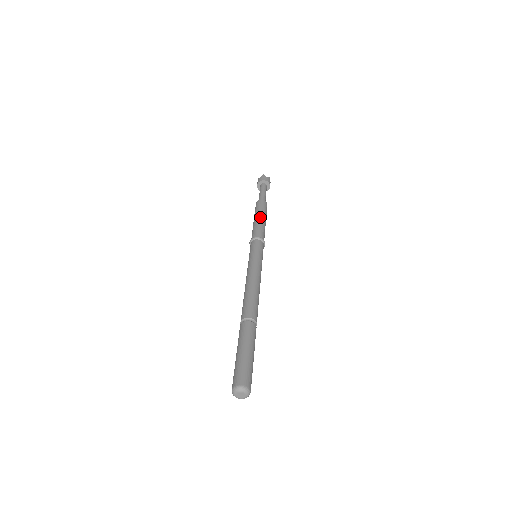
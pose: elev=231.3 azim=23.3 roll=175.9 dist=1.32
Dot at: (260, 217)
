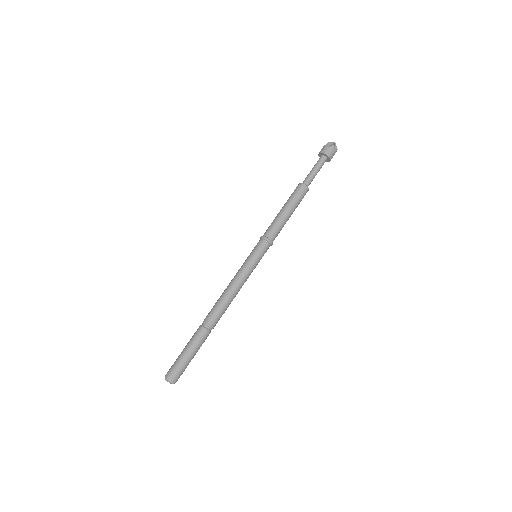
Dot at: (283, 209)
